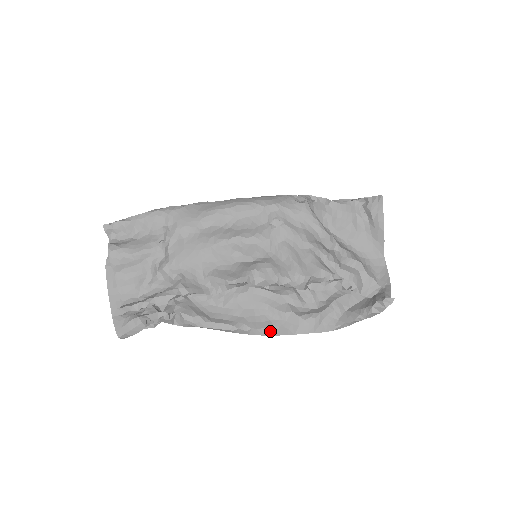
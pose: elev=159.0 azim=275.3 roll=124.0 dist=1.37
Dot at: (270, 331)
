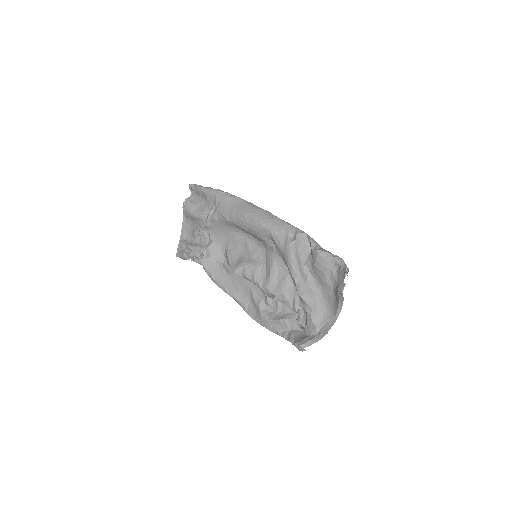
Dot at: (244, 307)
